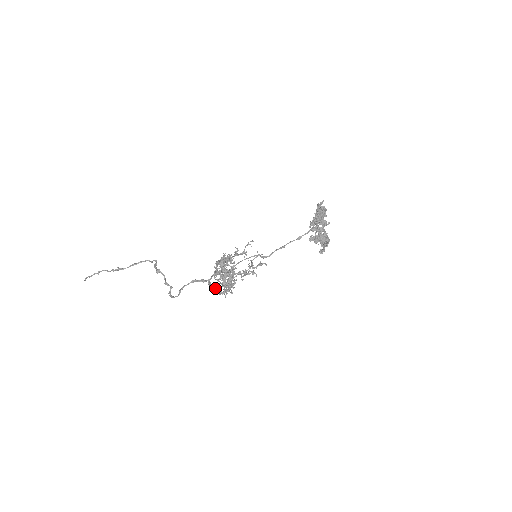
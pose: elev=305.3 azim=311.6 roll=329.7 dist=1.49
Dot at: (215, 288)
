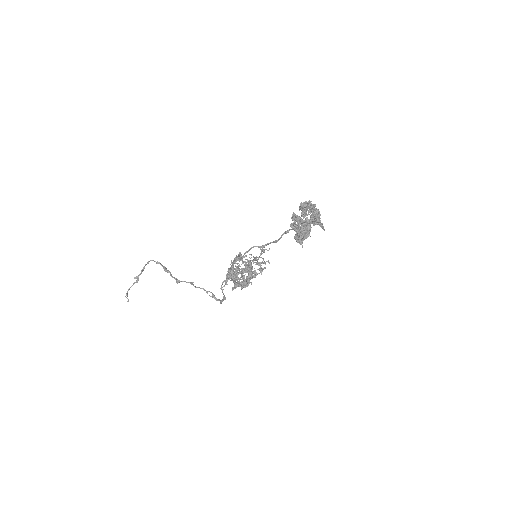
Dot at: occluded
